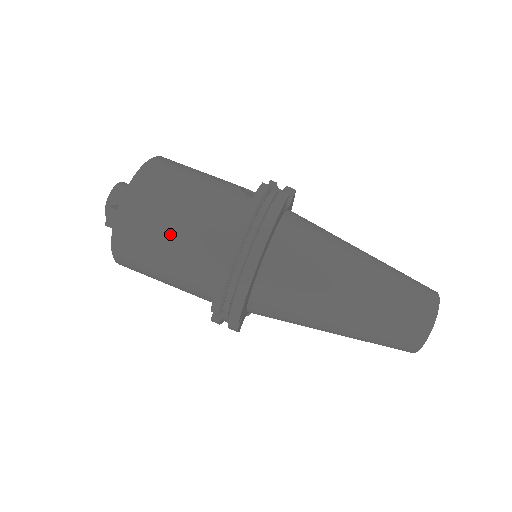
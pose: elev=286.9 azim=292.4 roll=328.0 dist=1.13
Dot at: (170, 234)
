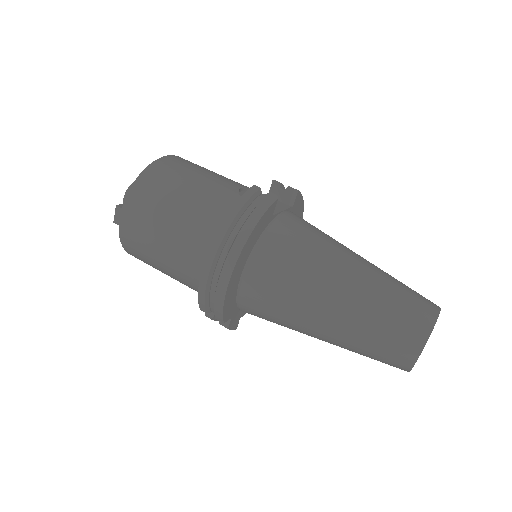
Dot at: (164, 234)
